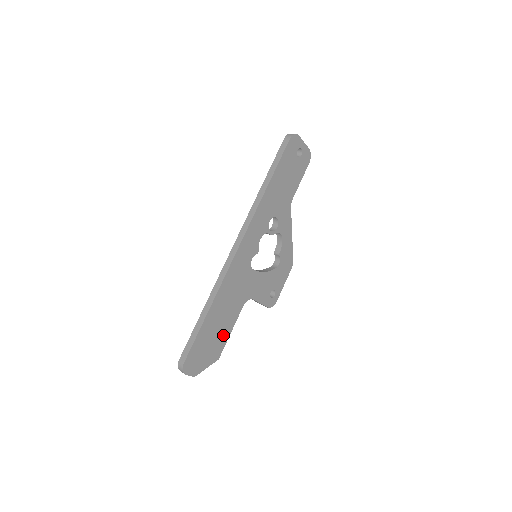
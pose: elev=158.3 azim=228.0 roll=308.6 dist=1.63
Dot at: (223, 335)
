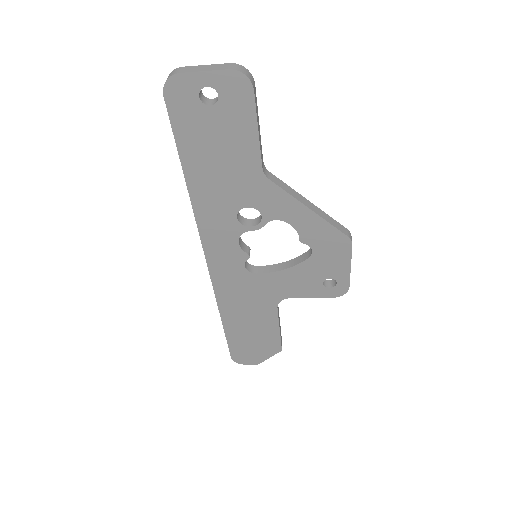
Dot at: (268, 334)
